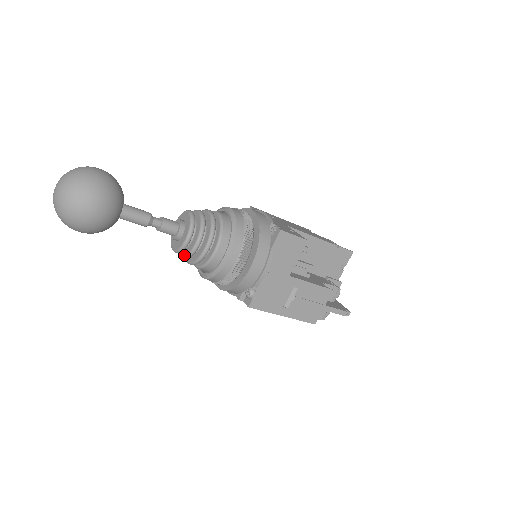
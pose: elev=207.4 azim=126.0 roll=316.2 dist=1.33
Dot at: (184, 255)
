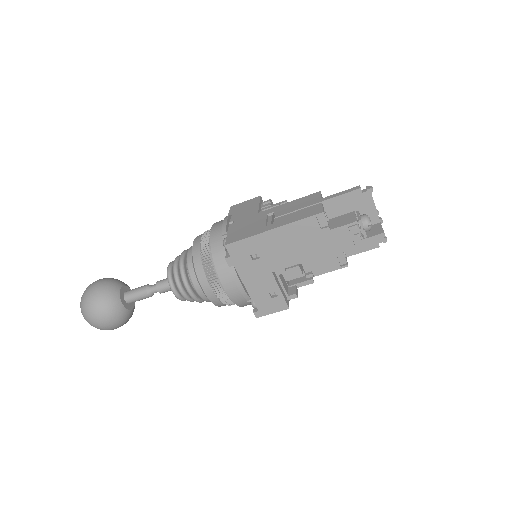
Dot at: (175, 280)
